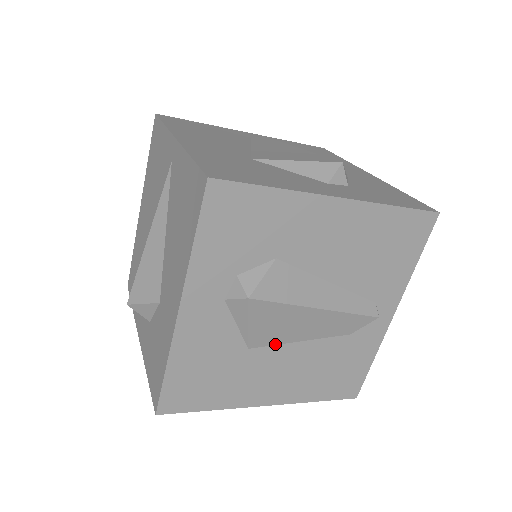
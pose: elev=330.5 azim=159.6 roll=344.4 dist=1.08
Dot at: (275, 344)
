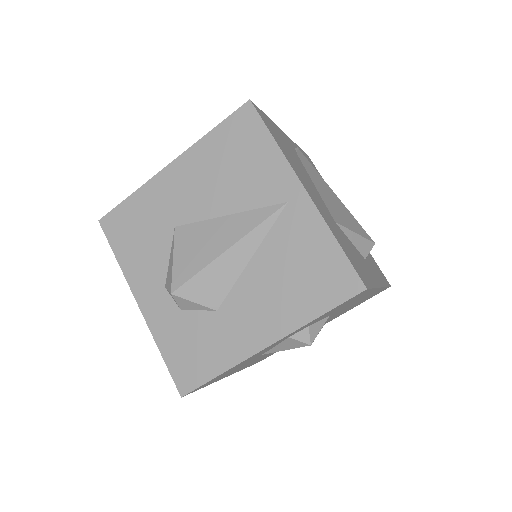
Dot at: occluded
